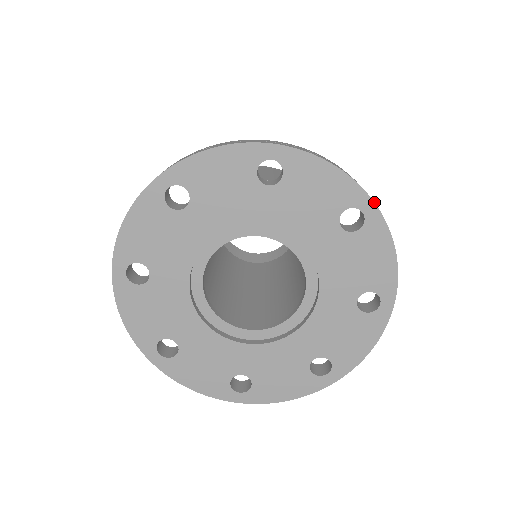
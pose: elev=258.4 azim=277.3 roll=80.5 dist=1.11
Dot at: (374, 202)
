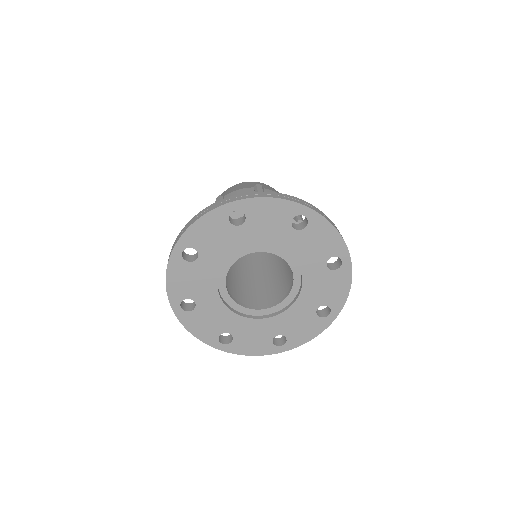
Dot at: (308, 207)
